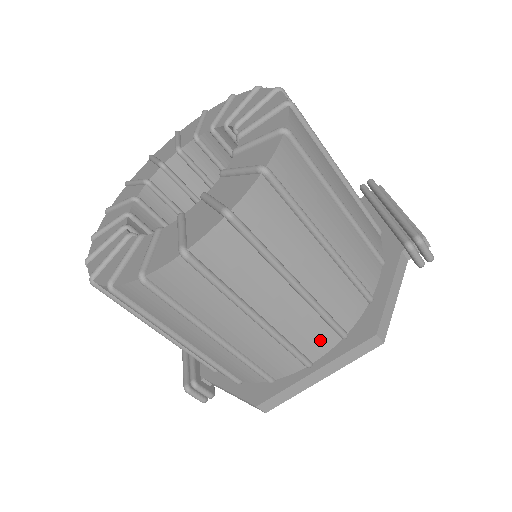
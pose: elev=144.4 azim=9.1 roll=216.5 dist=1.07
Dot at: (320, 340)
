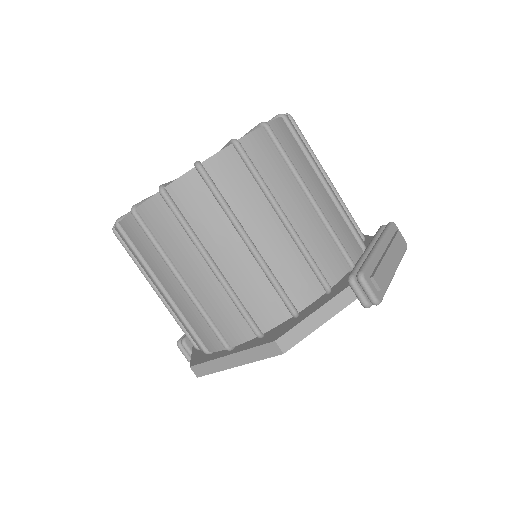
Dot at: (236, 328)
